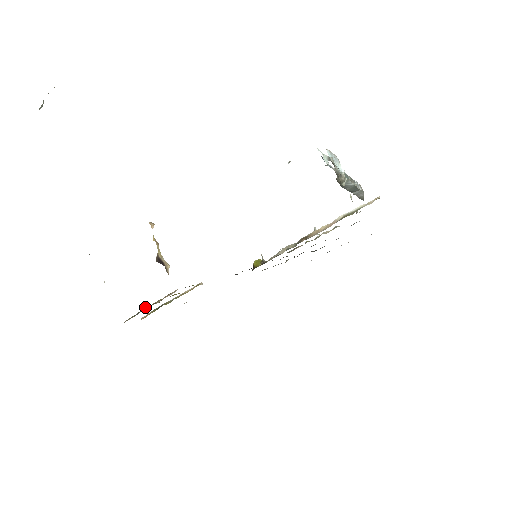
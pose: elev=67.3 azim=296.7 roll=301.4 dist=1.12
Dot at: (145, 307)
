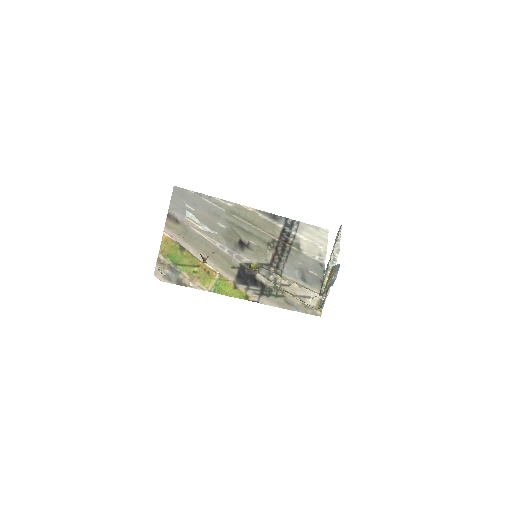
Dot at: (181, 280)
